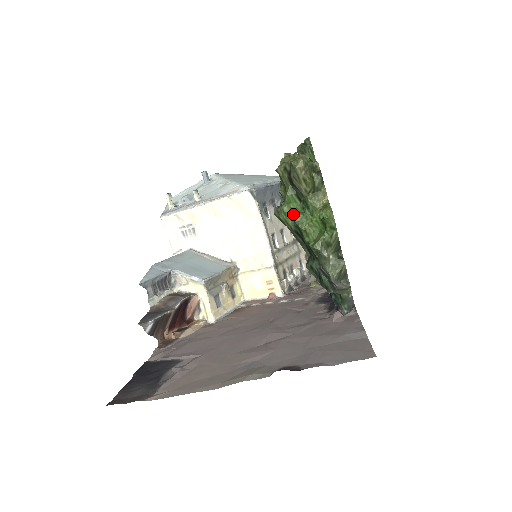
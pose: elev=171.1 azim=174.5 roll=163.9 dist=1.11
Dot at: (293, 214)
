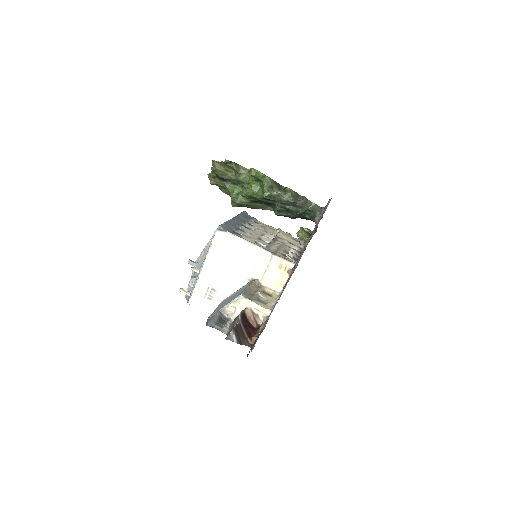
Dot at: (240, 194)
